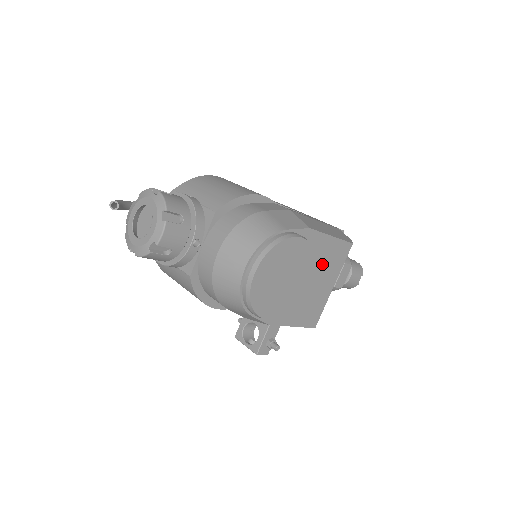
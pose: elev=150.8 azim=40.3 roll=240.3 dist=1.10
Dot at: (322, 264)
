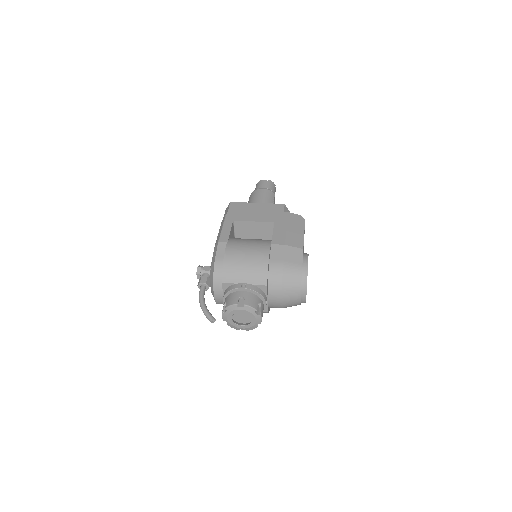
Dot at: occluded
